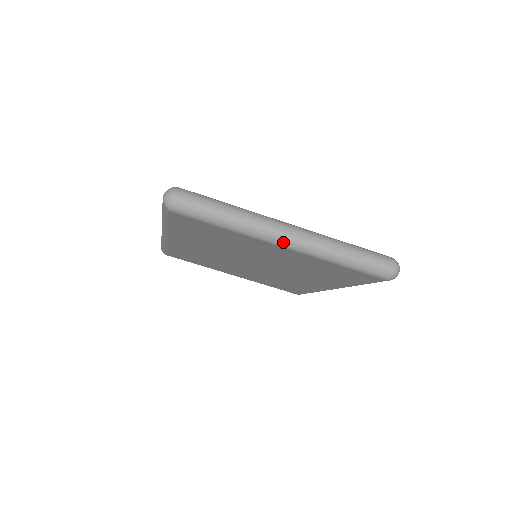
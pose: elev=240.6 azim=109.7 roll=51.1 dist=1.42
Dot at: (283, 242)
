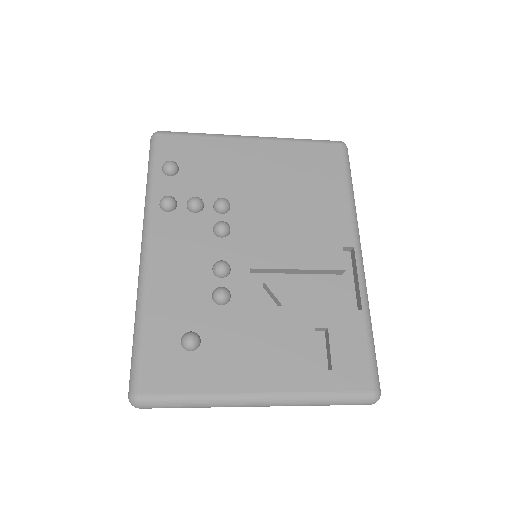
Dot at: occluded
